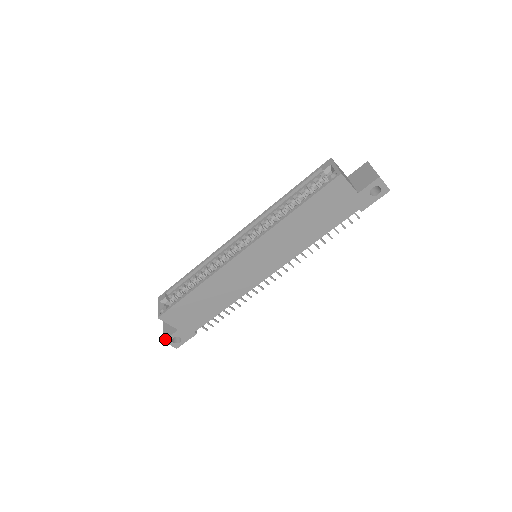
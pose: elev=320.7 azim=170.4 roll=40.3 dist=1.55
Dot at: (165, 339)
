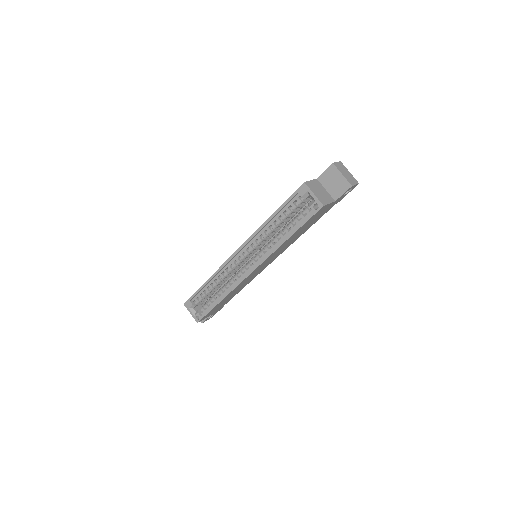
Dot at: (203, 322)
